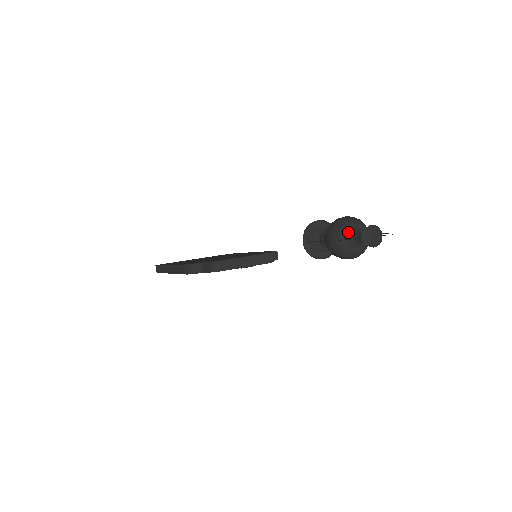
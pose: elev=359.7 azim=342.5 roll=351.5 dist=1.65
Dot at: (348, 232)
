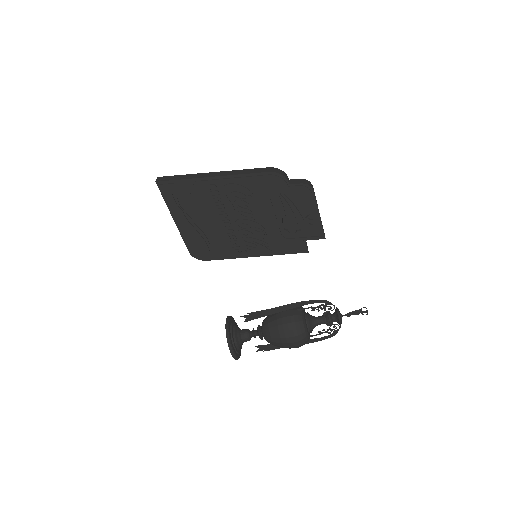
Dot at: (307, 312)
